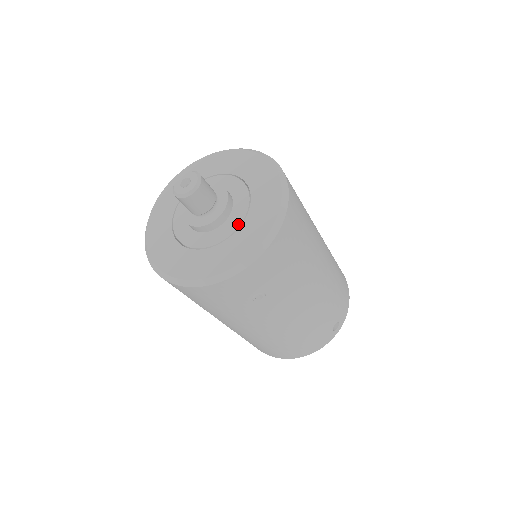
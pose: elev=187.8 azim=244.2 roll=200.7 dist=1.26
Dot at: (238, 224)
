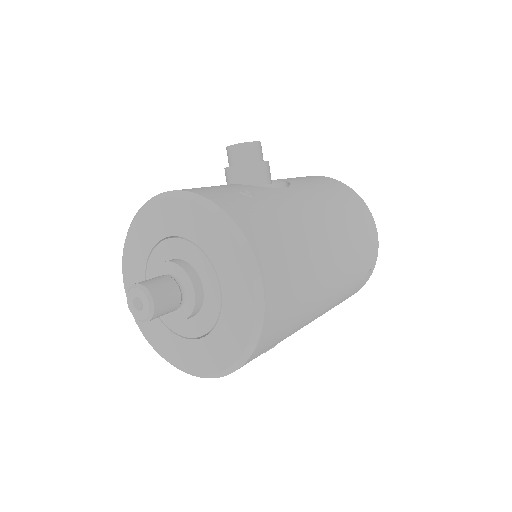
Dot at: (216, 313)
